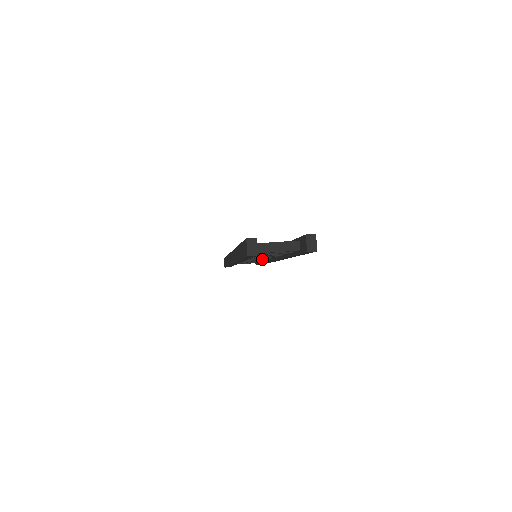
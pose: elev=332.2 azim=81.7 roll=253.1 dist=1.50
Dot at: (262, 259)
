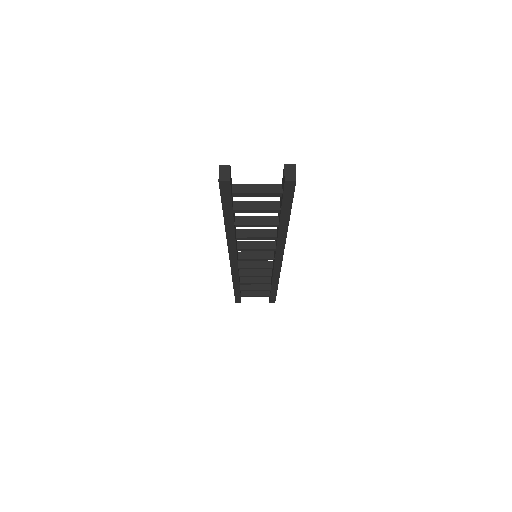
Dot at: (265, 267)
